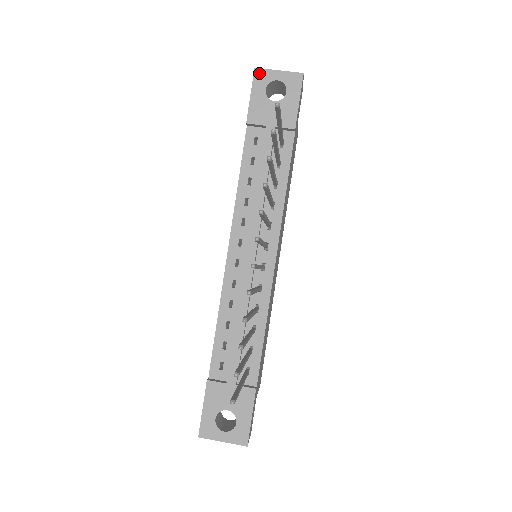
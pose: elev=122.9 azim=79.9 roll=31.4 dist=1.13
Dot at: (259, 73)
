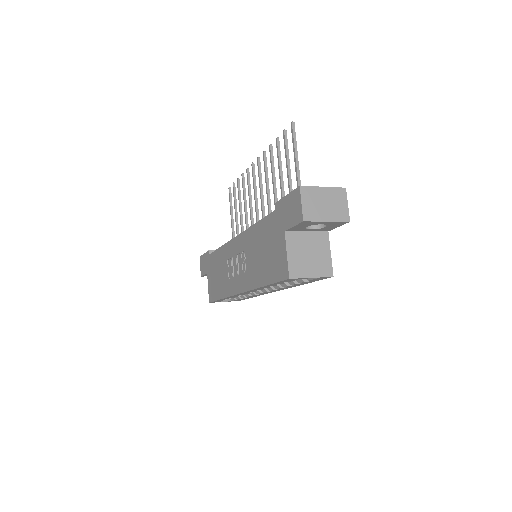
Dot at: occluded
